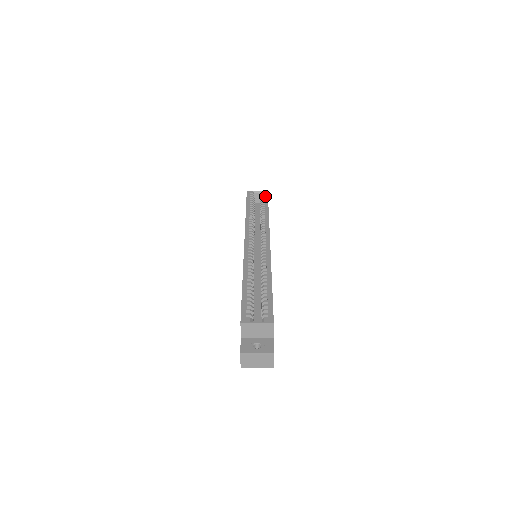
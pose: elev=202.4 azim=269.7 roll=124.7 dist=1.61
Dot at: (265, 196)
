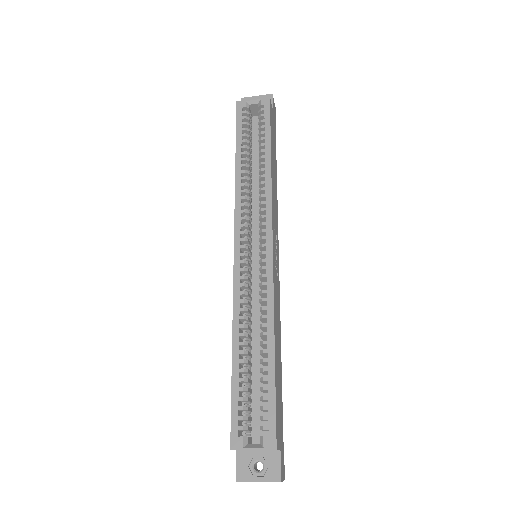
Dot at: (265, 114)
